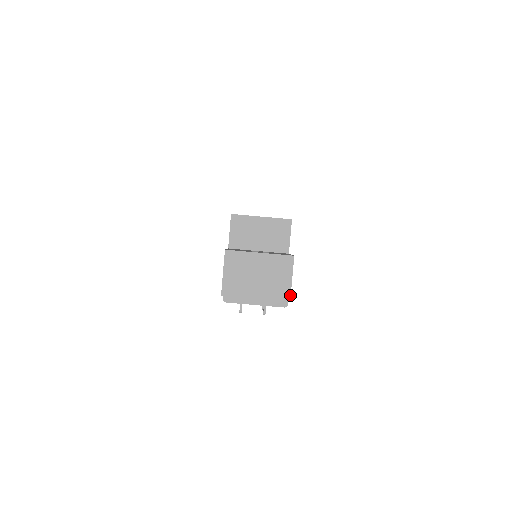
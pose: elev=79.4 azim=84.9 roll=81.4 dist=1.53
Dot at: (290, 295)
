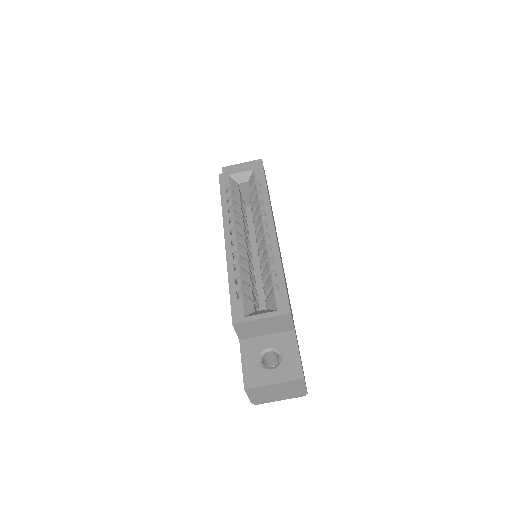
Dot at: (307, 392)
